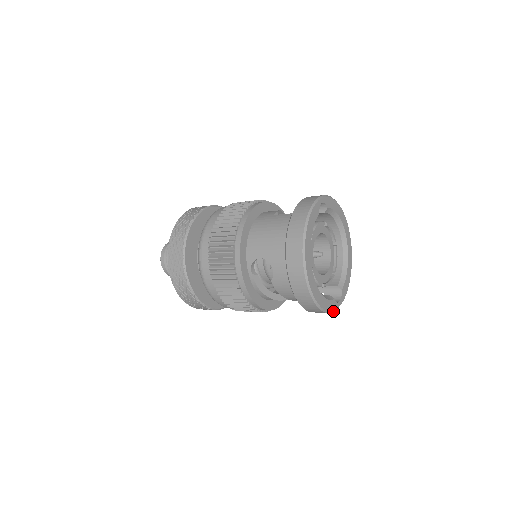
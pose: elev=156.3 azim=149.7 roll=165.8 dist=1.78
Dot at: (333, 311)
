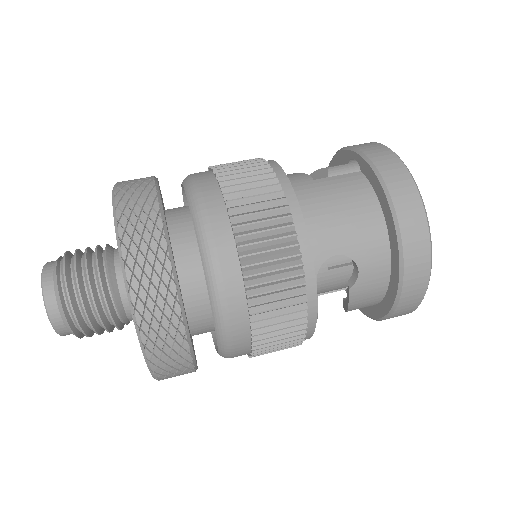
Dot at: occluded
